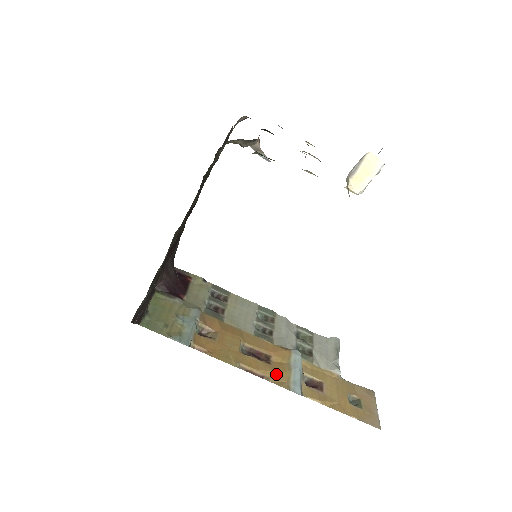
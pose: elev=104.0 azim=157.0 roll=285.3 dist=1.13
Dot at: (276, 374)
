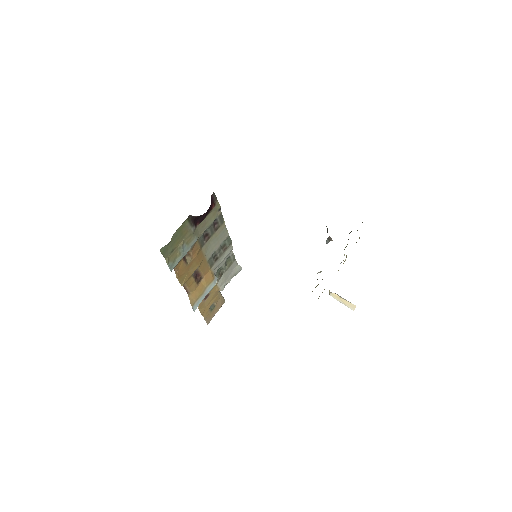
Dot at: (195, 293)
